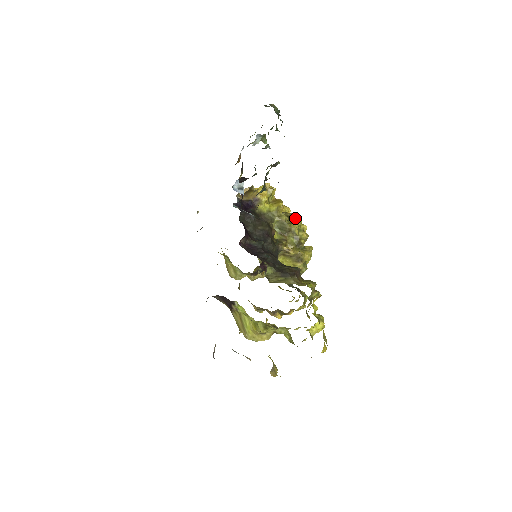
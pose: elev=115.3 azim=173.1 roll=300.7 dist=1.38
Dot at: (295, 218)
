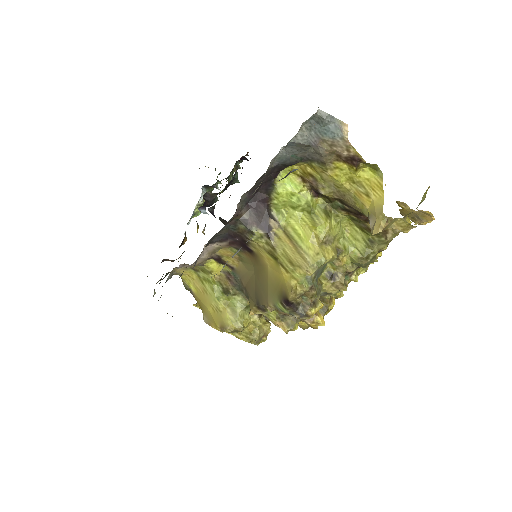
Dot at: occluded
